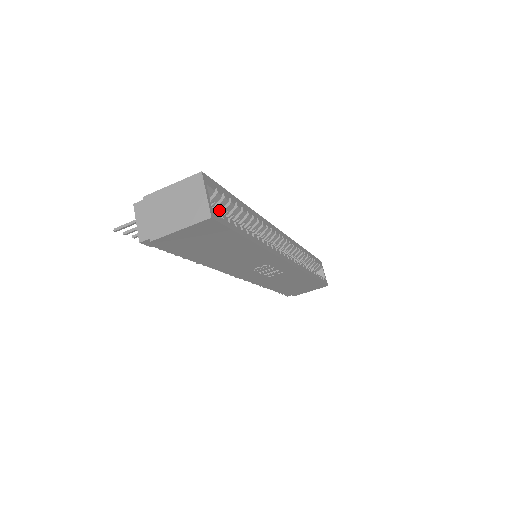
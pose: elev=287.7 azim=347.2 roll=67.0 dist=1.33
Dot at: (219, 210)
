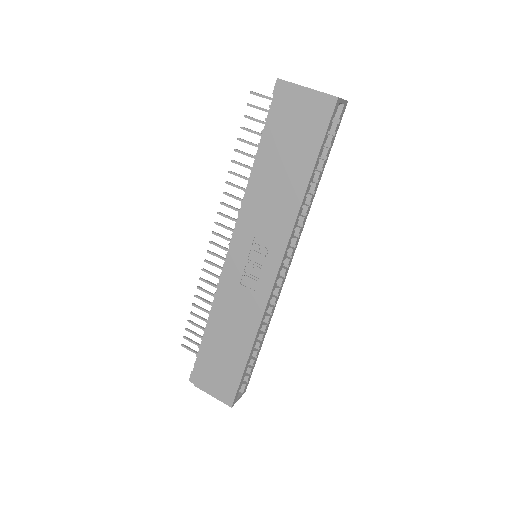
Dot at: occluded
